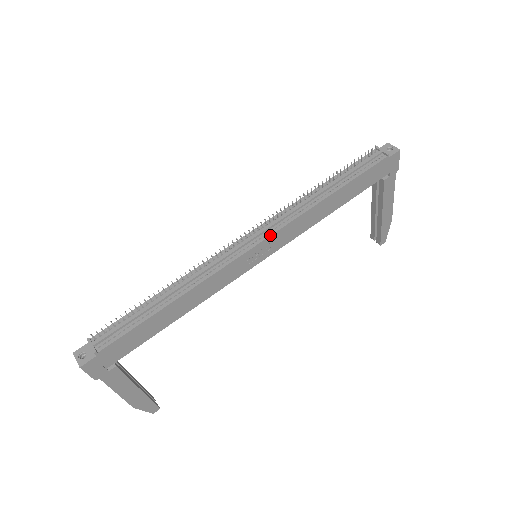
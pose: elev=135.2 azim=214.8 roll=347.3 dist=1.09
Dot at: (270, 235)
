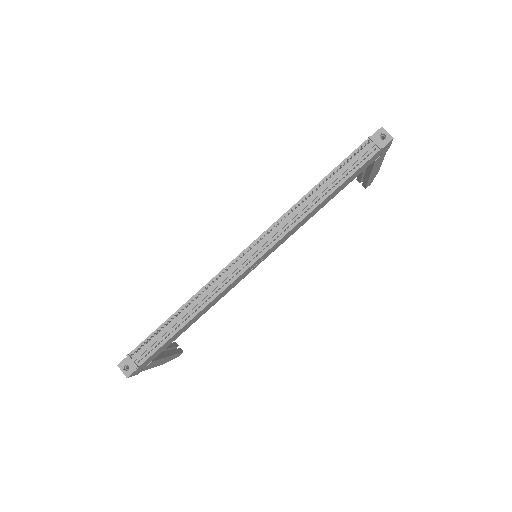
Dot at: (269, 249)
